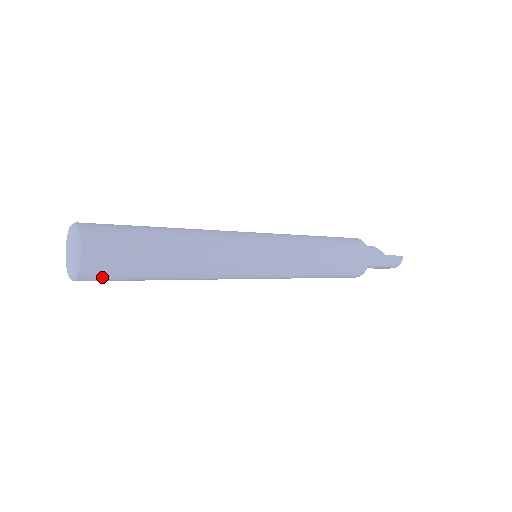
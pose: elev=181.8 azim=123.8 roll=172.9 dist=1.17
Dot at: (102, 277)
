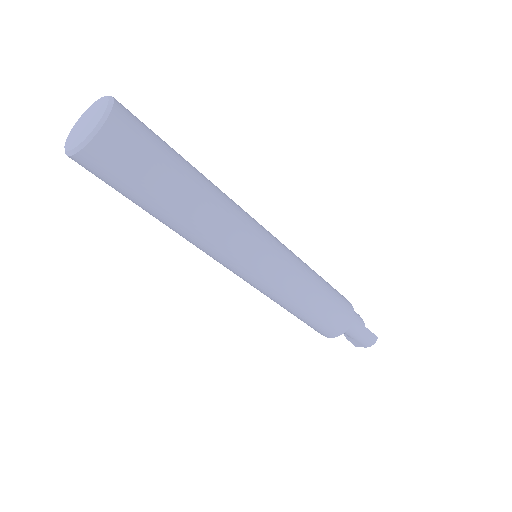
Dot at: (108, 167)
